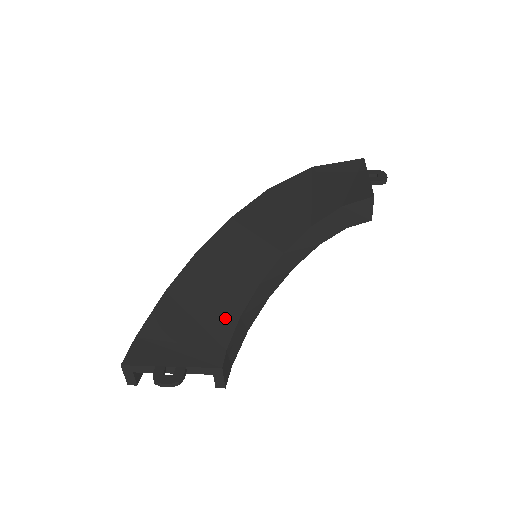
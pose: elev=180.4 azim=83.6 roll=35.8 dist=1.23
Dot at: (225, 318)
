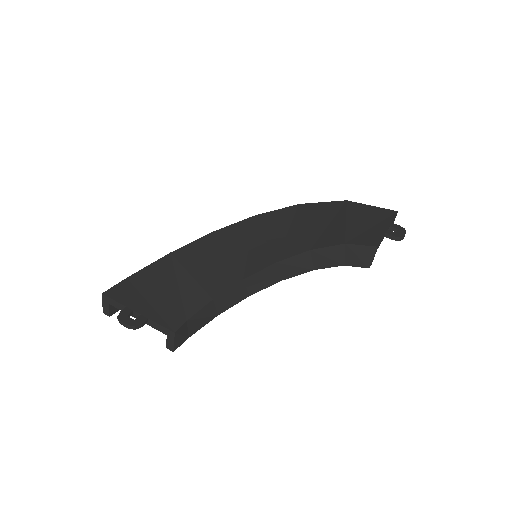
Dot at: (201, 295)
